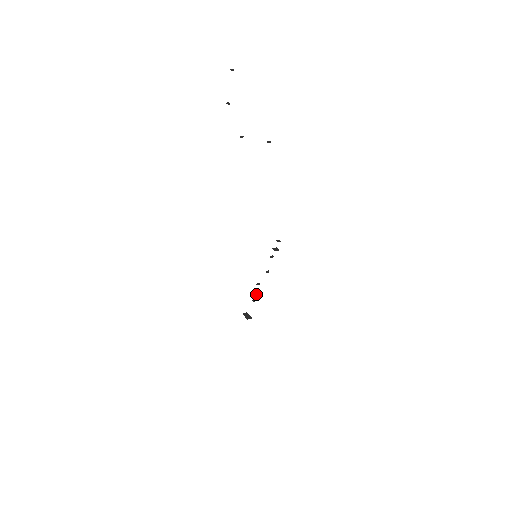
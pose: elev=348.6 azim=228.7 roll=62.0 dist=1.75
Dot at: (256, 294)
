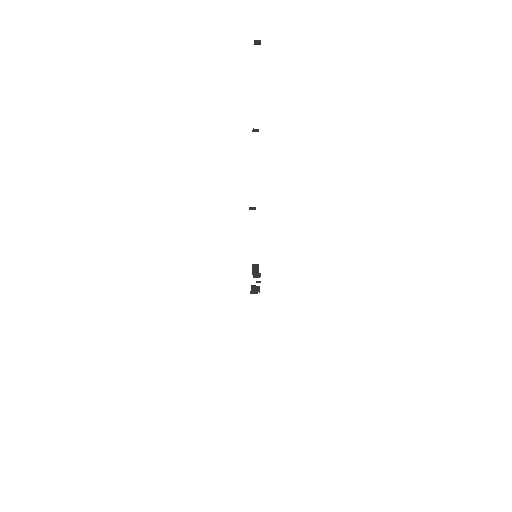
Dot at: (255, 275)
